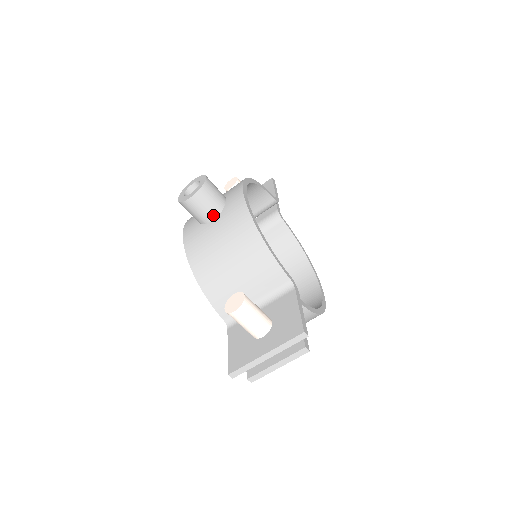
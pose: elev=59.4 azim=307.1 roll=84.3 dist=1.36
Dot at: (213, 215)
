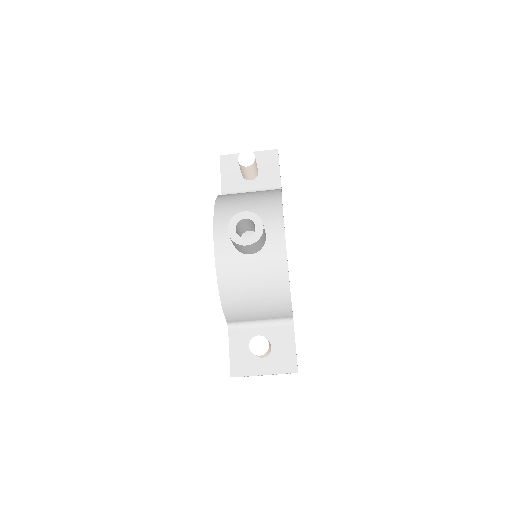
Dot at: (253, 252)
